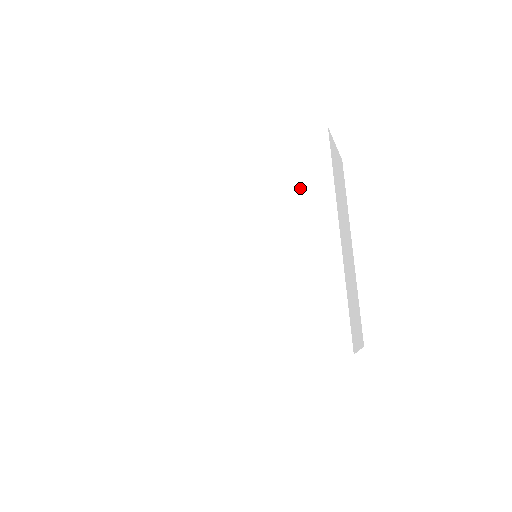
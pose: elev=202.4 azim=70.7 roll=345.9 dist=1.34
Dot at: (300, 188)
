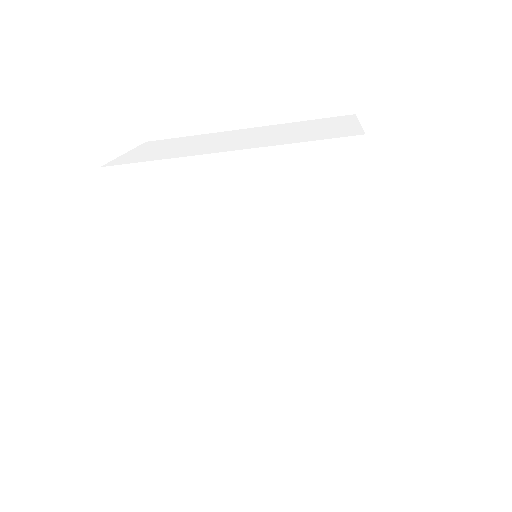
Dot at: (324, 215)
